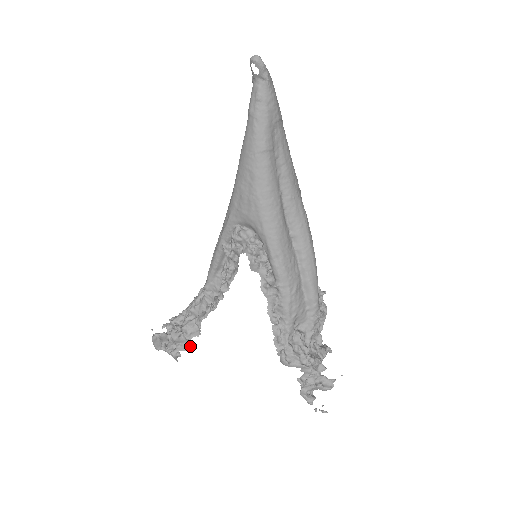
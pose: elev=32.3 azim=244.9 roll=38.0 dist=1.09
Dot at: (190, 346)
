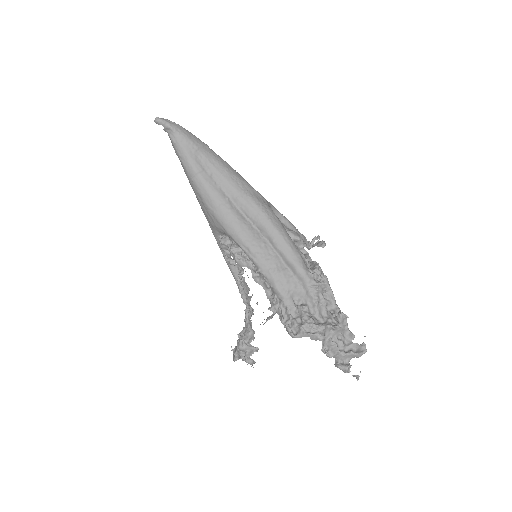
Dot at: (254, 351)
